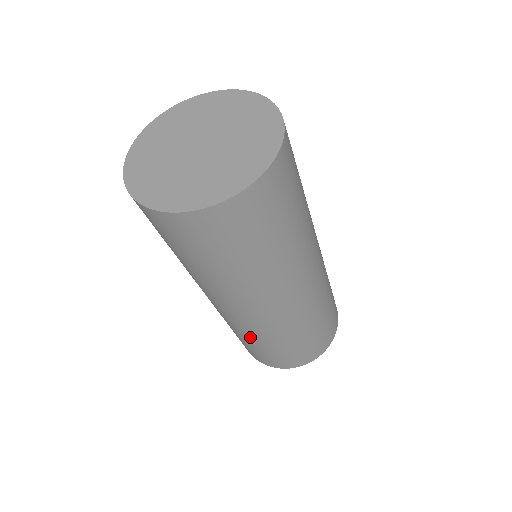
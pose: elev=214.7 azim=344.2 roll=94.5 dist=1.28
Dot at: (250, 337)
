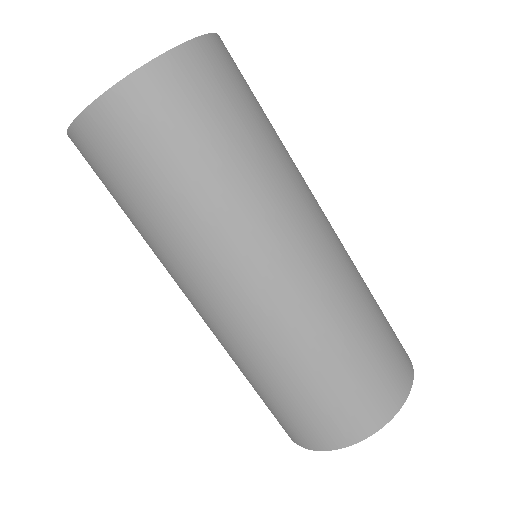
Dot at: (331, 335)
